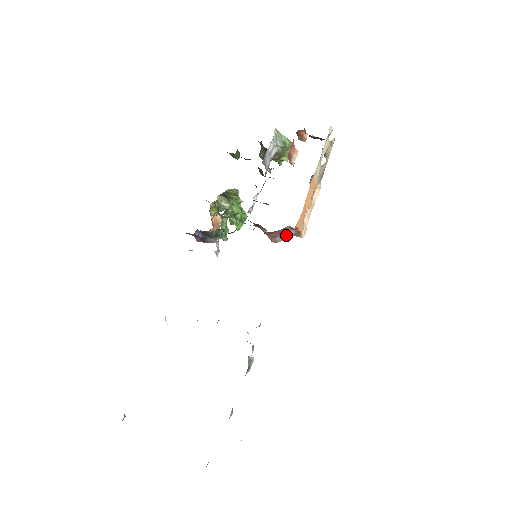
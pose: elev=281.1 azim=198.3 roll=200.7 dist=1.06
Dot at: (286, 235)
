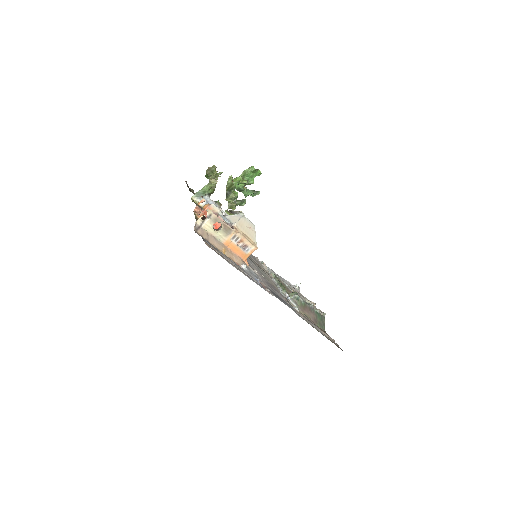
Dot at: occluded
